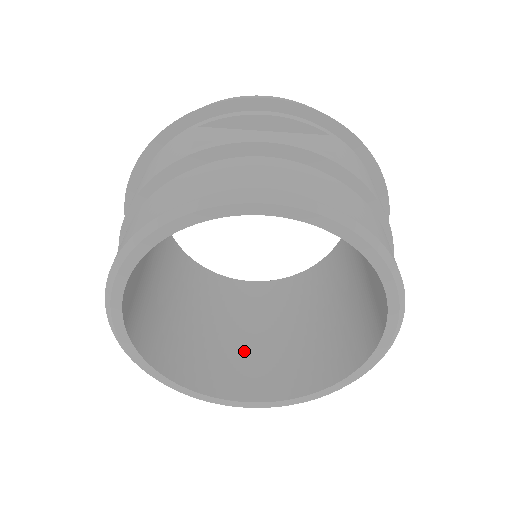
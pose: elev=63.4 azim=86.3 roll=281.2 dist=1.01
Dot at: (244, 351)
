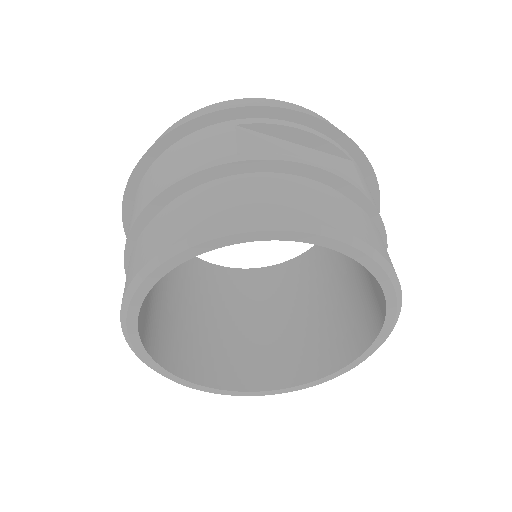
Dot at: (220, 339)
